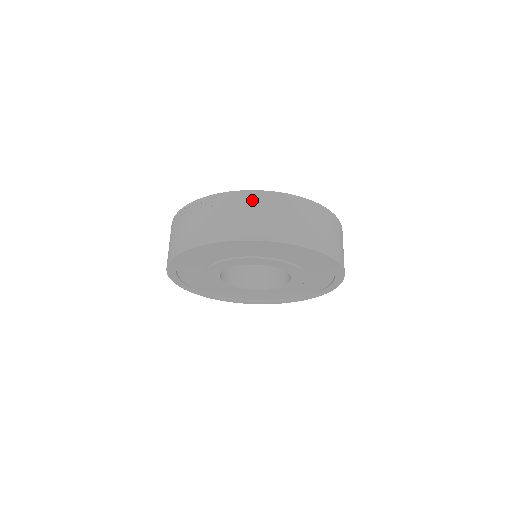
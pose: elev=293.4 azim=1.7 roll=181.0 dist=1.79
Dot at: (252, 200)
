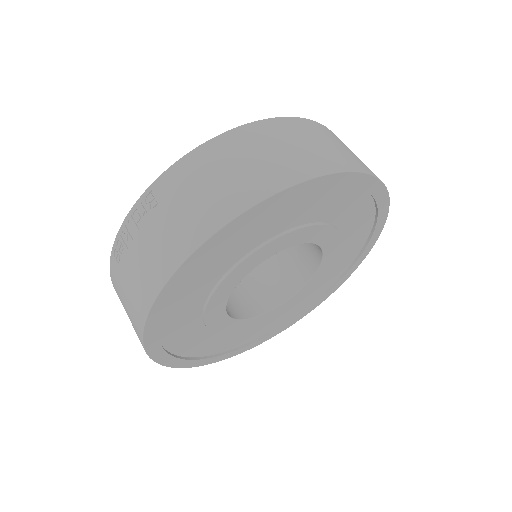
Dot at: (212, 156)
